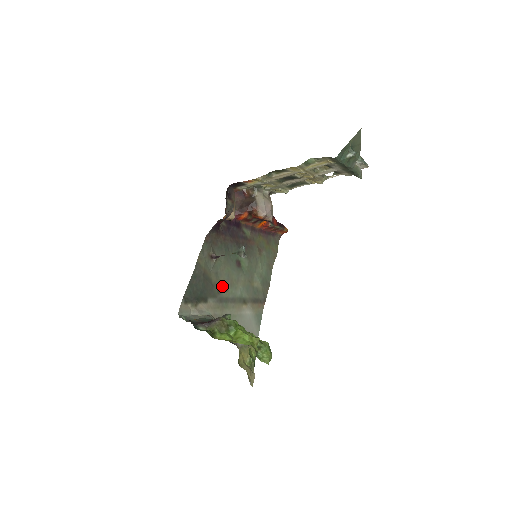
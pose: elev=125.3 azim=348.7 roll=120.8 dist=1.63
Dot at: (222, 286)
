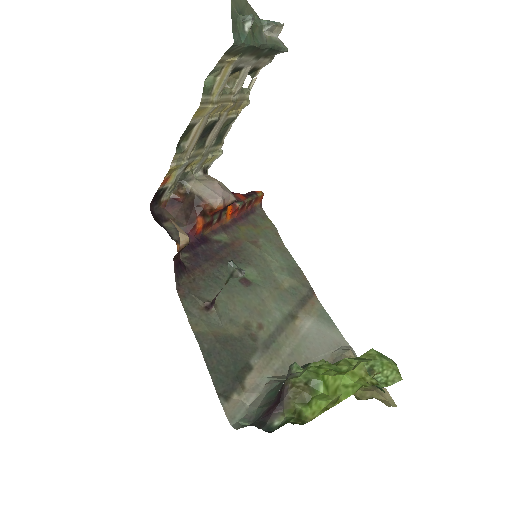
Dot at: (251, 328)
